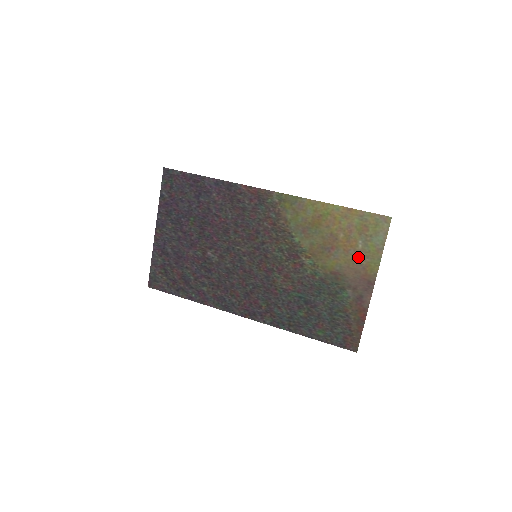
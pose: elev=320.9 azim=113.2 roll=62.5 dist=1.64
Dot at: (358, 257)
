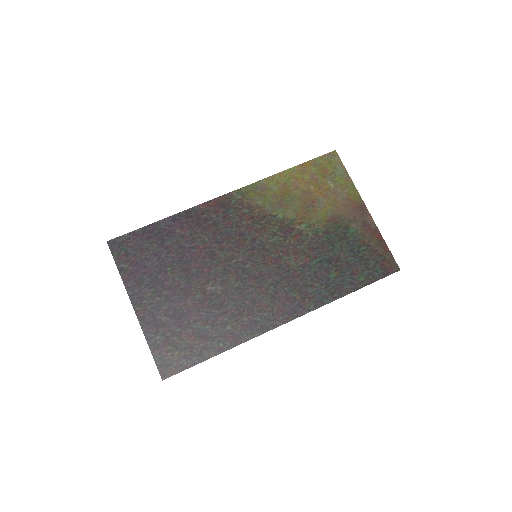
Dot at: (337, 194)
